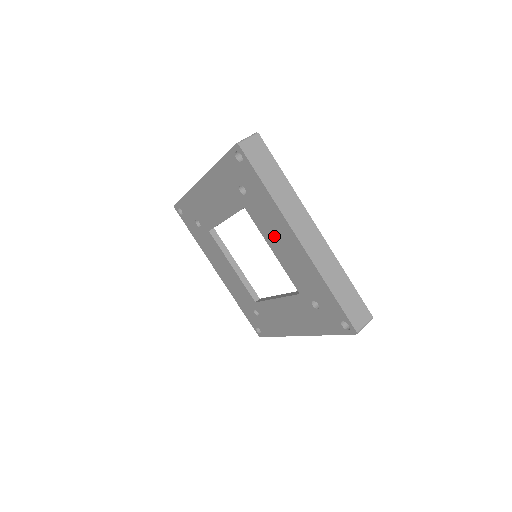
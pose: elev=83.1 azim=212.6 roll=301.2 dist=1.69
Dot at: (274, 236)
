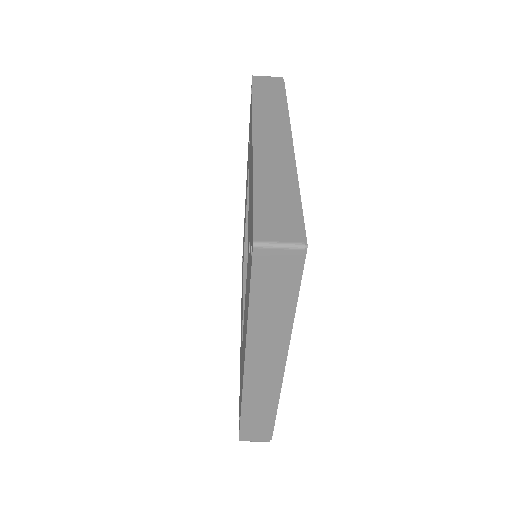
Dot at: (245, 314)
